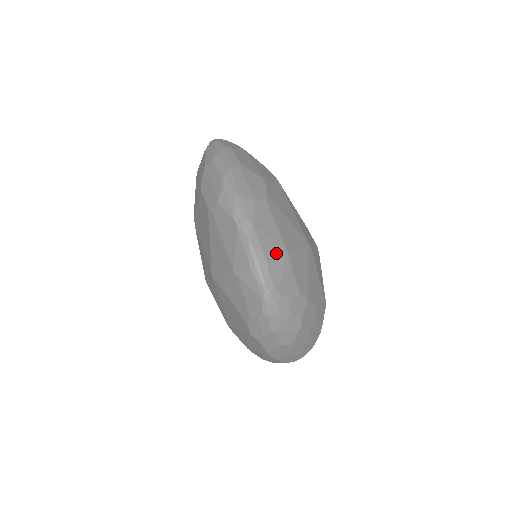
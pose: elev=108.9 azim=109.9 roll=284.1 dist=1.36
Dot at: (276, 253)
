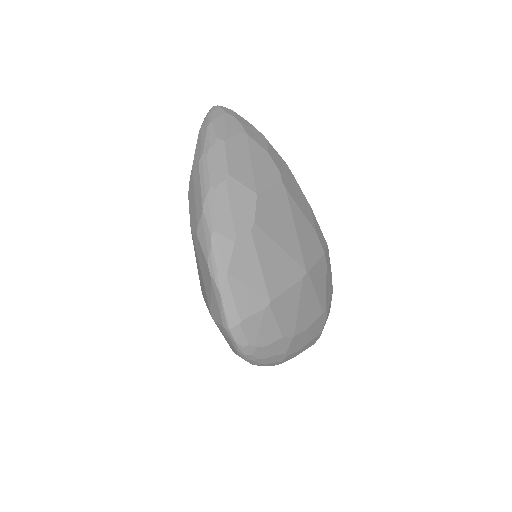
Dot at: (253, 305)
